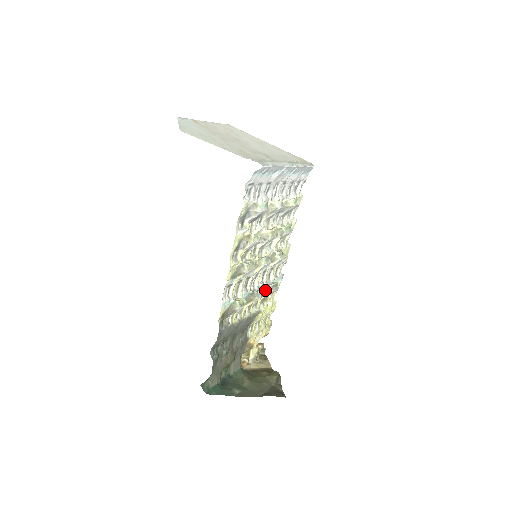
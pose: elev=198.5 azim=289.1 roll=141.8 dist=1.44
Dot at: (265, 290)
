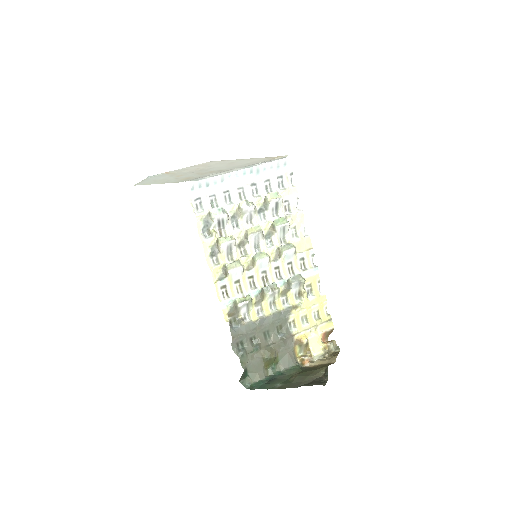
Dot at: (287, 285)
